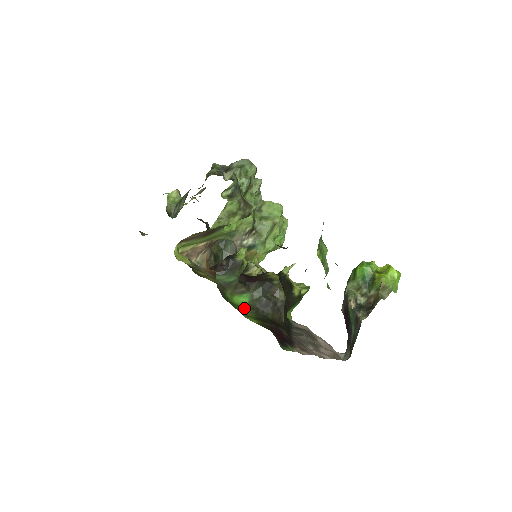
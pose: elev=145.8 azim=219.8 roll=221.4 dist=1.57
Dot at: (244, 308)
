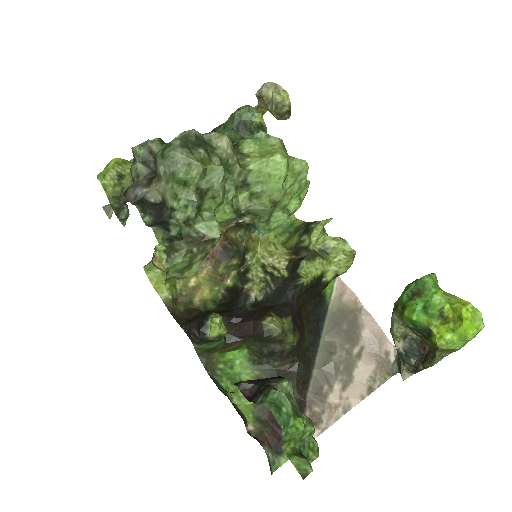
Dot at: (243, 360)
